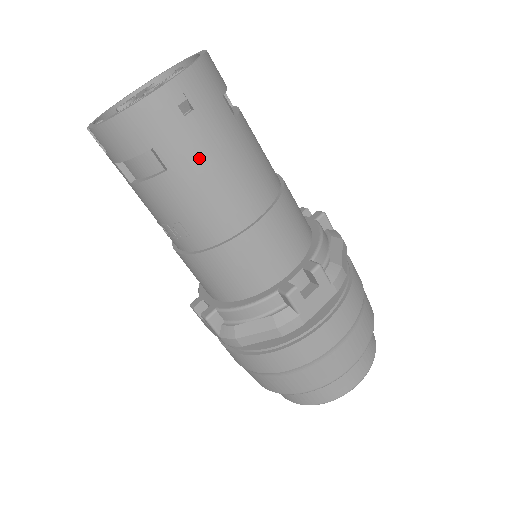
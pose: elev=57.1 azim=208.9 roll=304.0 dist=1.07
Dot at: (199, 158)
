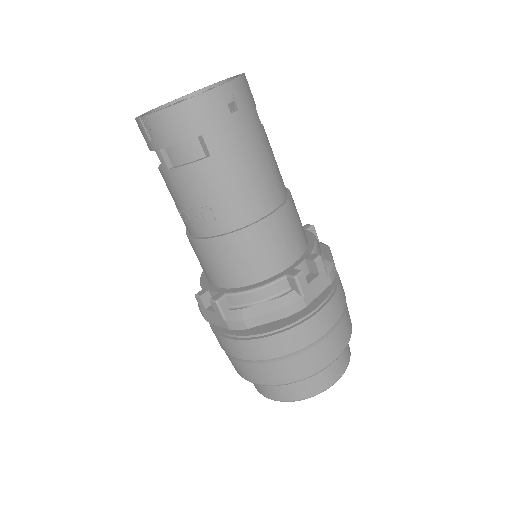
Dot at: (237, 150)
